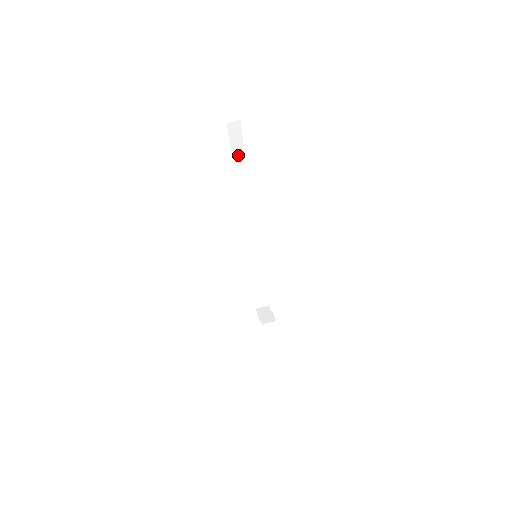
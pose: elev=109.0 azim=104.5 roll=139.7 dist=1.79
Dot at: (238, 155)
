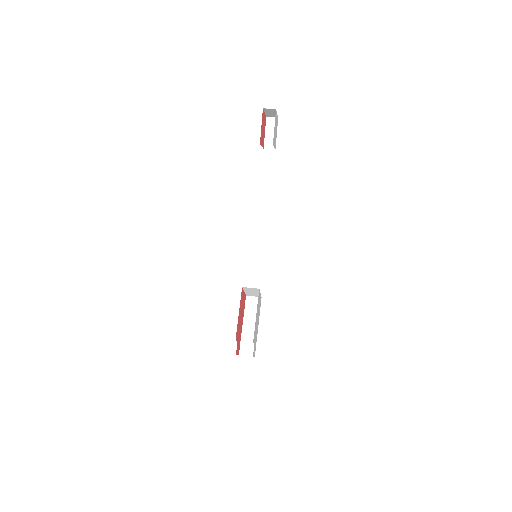
Dot at: occluded
